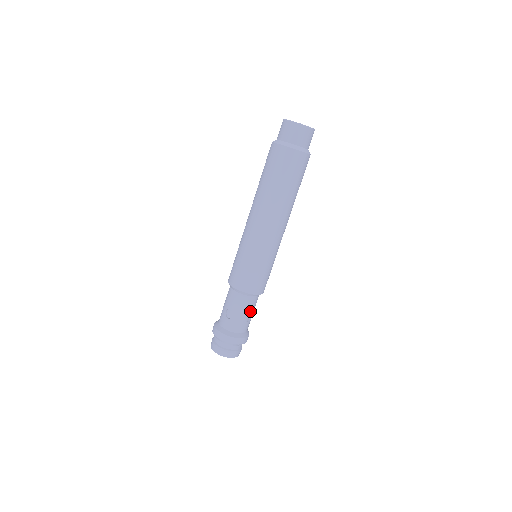
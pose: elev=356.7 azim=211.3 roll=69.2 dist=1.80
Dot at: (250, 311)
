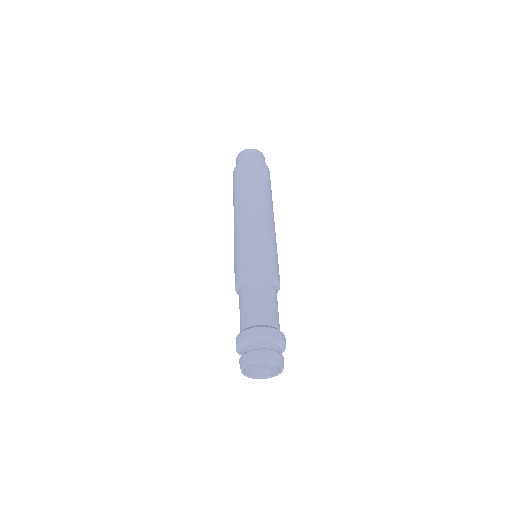
Dot at: (273, 301)
